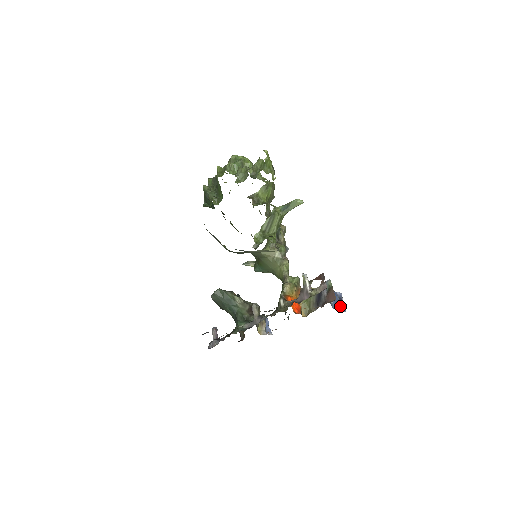
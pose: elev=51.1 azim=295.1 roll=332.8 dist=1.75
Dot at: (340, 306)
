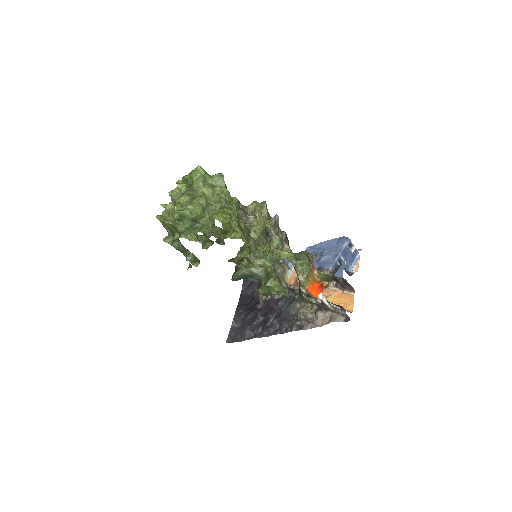
Dot at: (353, 256)
